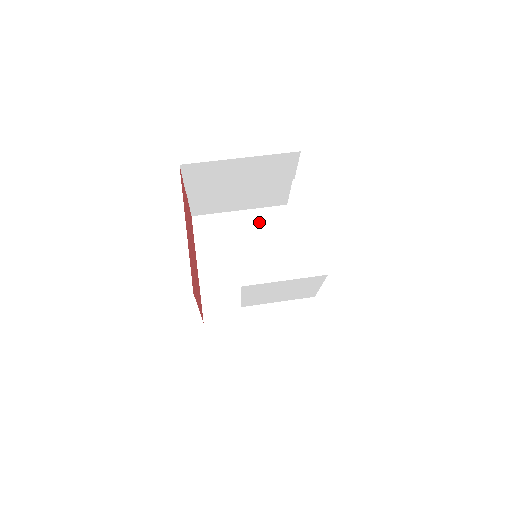
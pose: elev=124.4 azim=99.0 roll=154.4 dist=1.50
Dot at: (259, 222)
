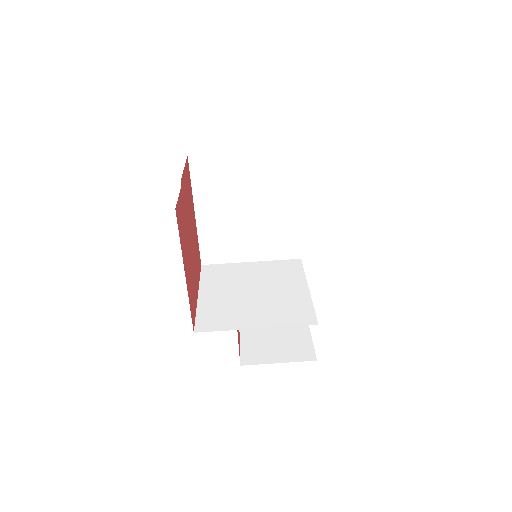
Dot at: (266, 168)
